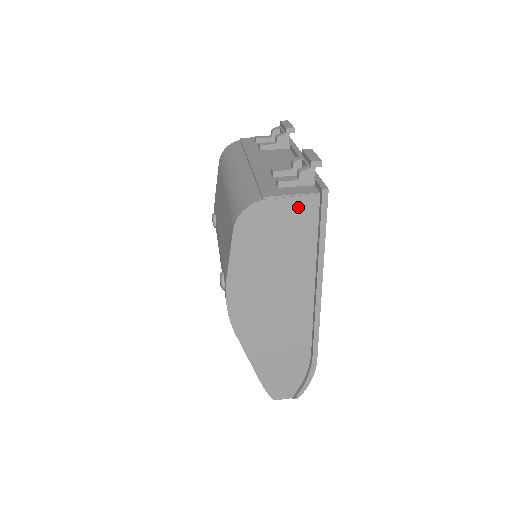
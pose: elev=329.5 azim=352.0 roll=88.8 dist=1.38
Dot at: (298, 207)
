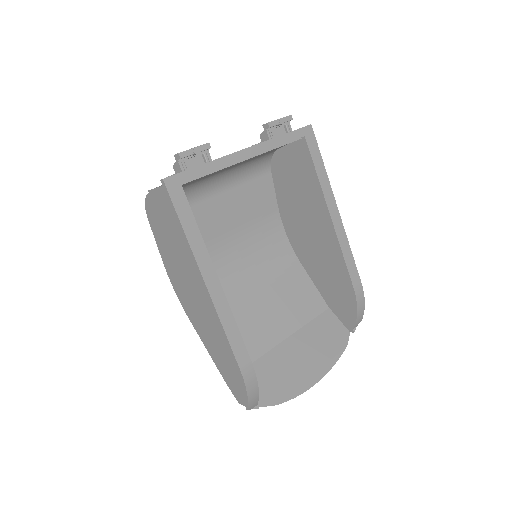
Dot at: (164, 198)
